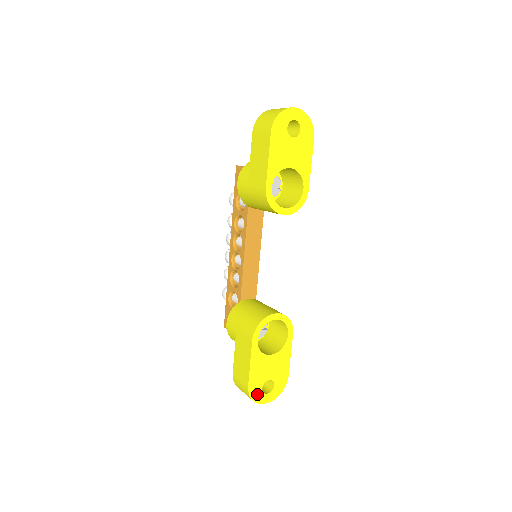
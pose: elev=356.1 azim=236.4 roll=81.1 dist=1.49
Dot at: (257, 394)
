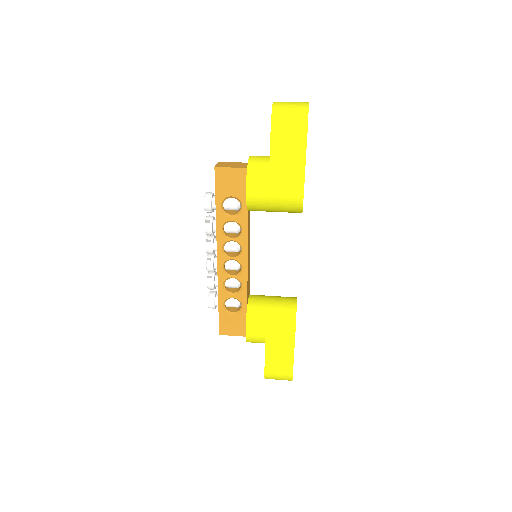
Dot at: occluded
